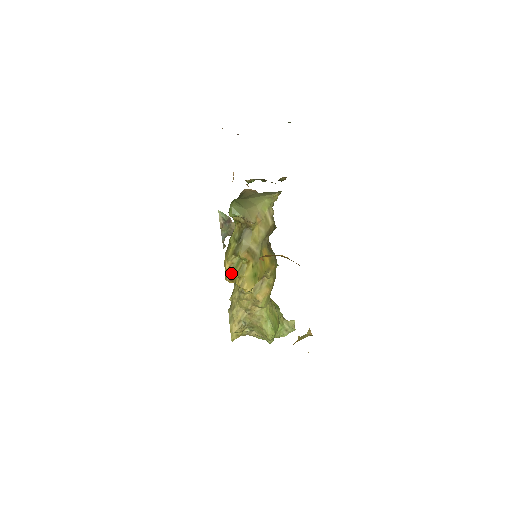
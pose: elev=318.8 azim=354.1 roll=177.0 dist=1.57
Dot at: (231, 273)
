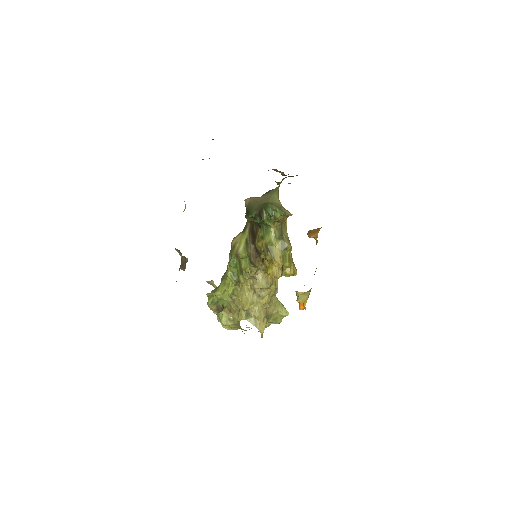
Dot at: (281, 268)
